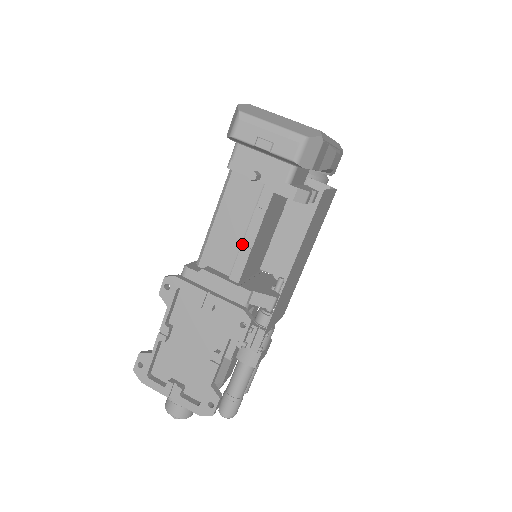
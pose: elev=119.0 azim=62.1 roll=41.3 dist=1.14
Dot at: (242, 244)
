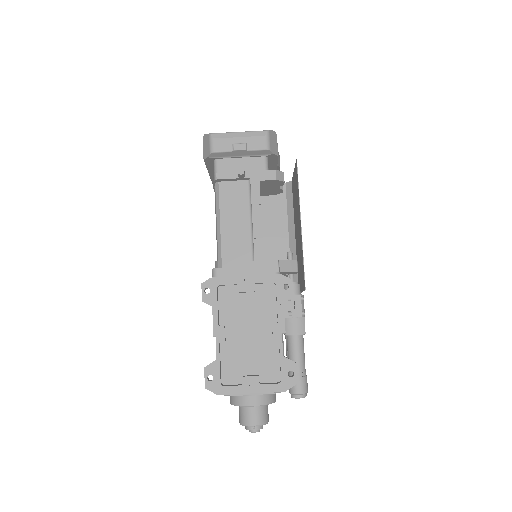
Dot at: (253, 229)
